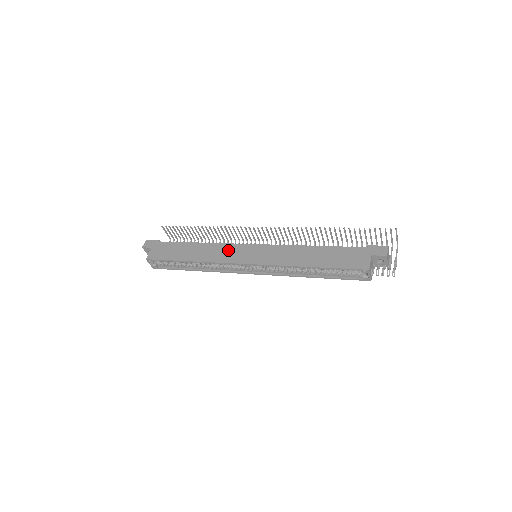
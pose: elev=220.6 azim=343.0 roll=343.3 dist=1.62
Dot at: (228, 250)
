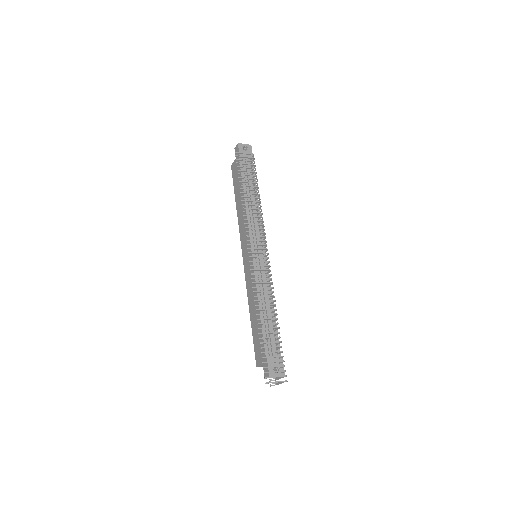
Dot at: occluded
